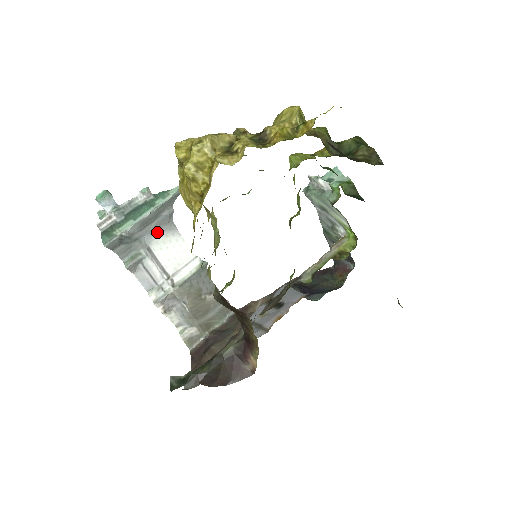
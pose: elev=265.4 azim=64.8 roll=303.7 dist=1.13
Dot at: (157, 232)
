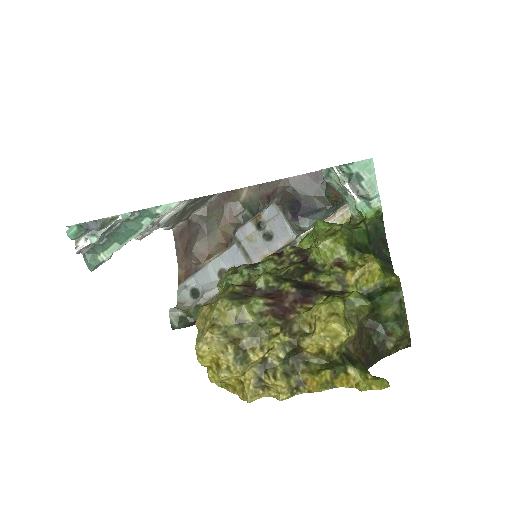
Dot at: occluded
